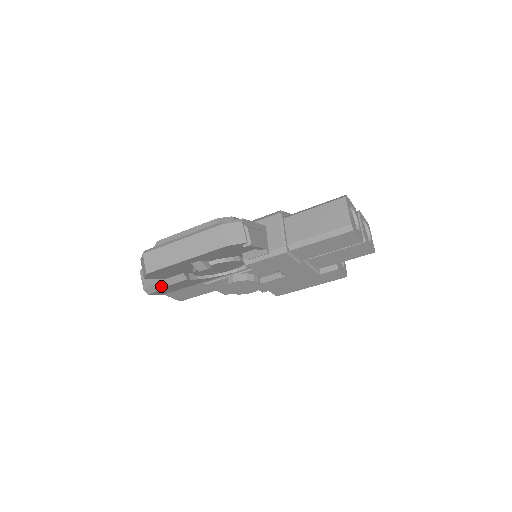
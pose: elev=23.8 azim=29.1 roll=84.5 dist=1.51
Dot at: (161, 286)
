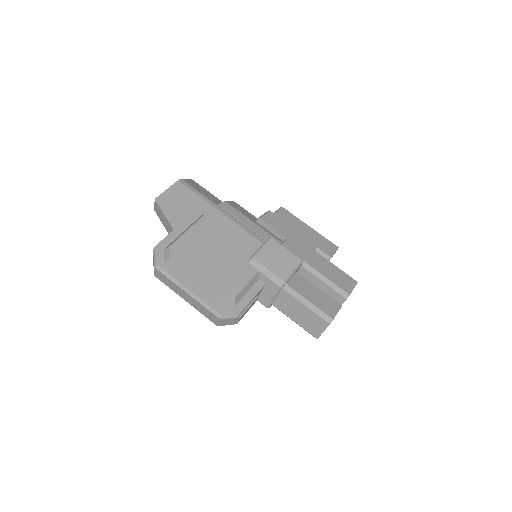
Dot at: occluded
